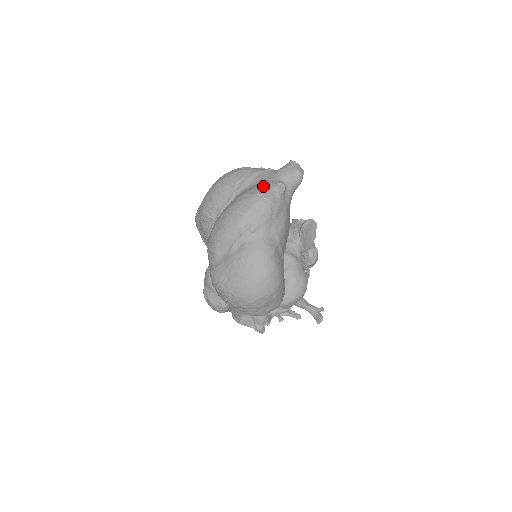
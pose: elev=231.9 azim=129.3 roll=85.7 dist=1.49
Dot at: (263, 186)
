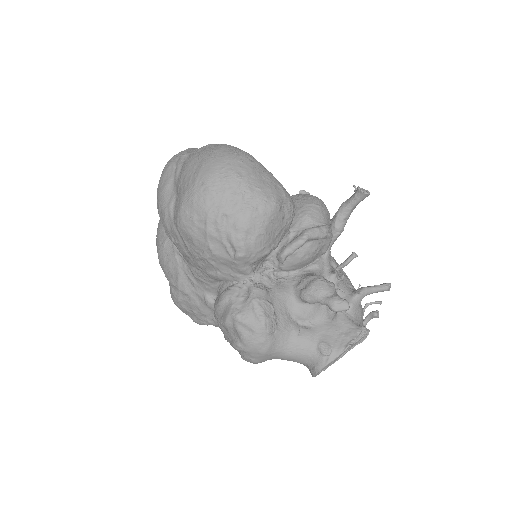
Dot at: occluded
